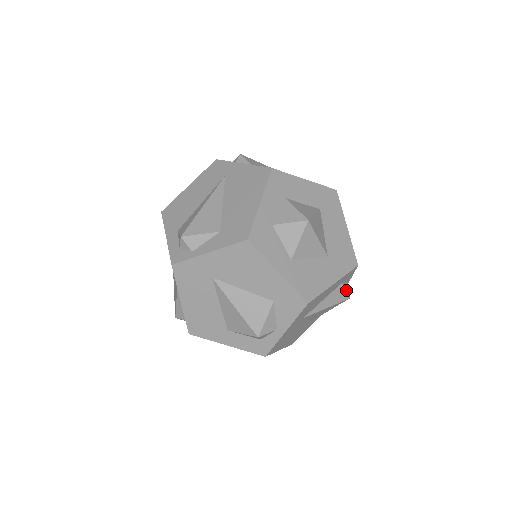
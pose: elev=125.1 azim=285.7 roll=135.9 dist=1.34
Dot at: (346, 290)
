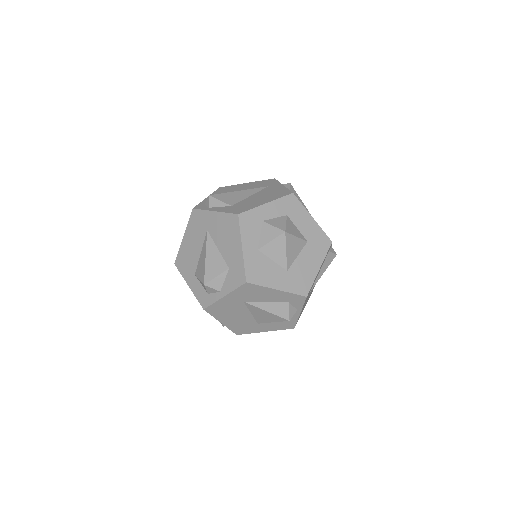
Dot at: (290, 312)
